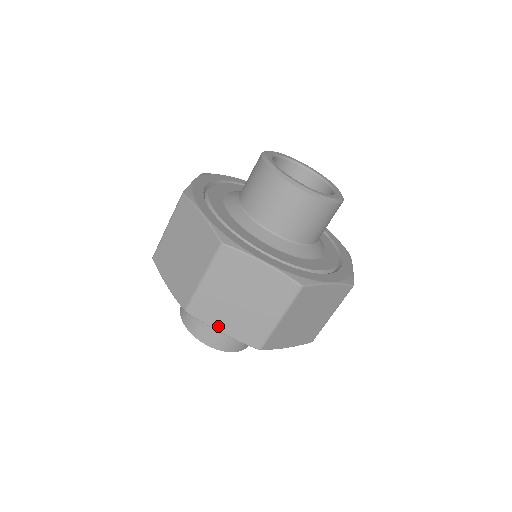
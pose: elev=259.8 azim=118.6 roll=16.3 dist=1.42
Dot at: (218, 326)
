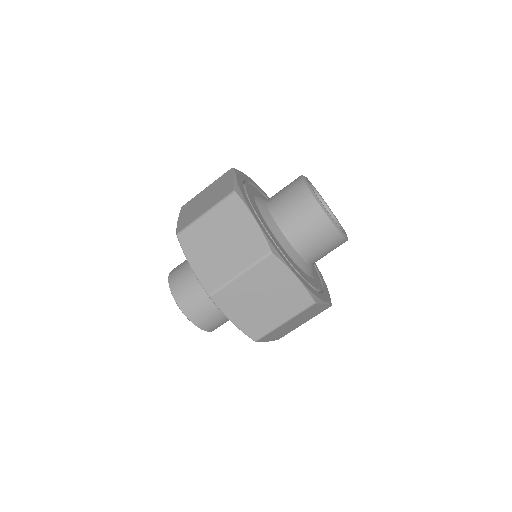
Dot at: (191, 258)
